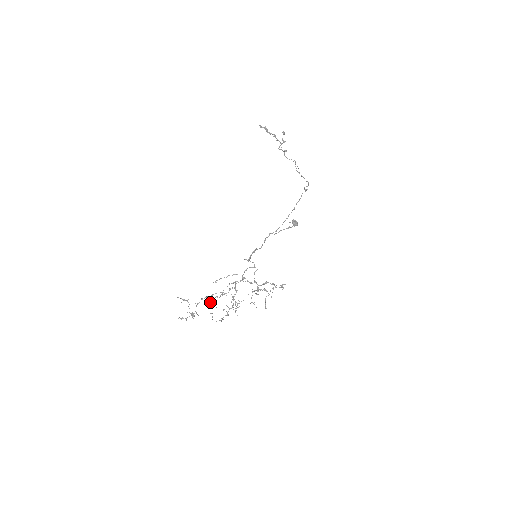
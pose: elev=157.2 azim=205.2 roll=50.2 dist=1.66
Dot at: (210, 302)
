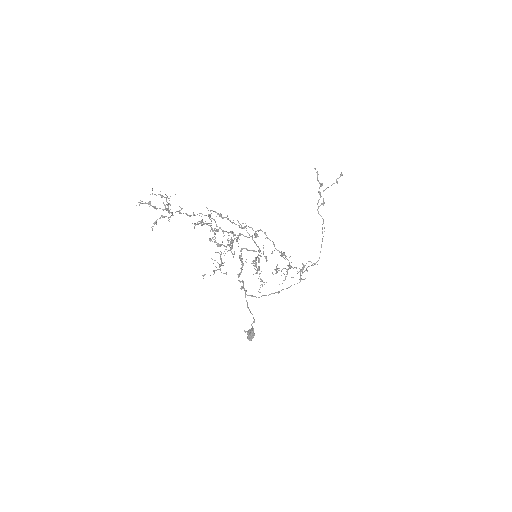
Dot at: occluded
